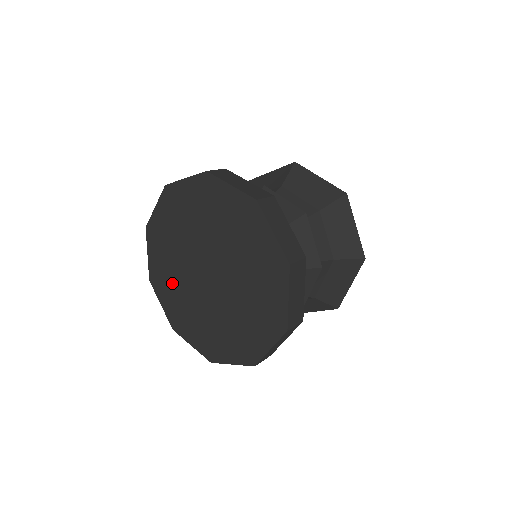
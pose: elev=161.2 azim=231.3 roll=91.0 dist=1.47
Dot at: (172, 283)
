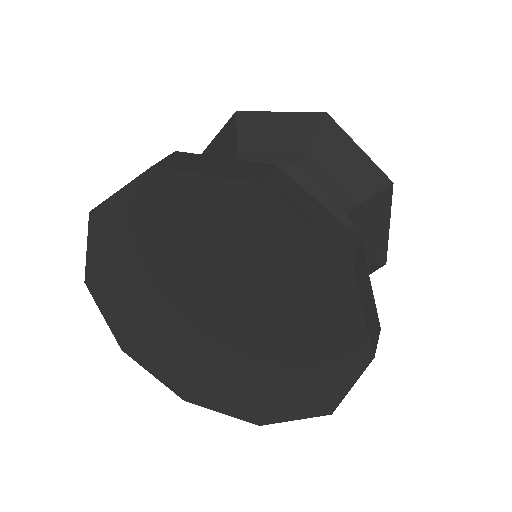
Dot at: (134, 302)
